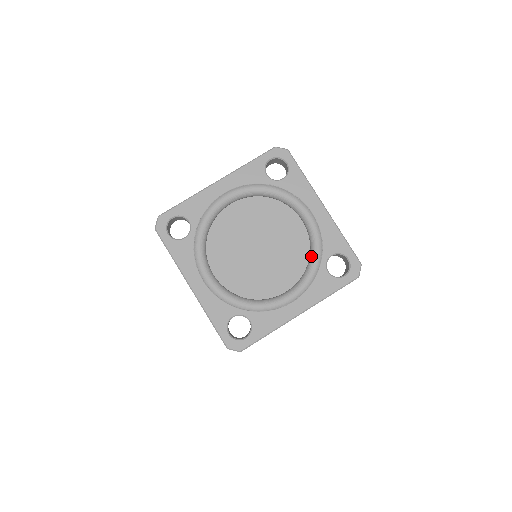
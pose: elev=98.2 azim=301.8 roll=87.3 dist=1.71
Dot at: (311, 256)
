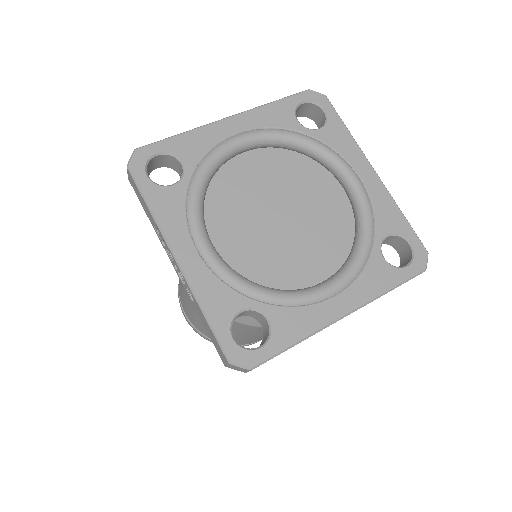
Dot at: (359, 234)
